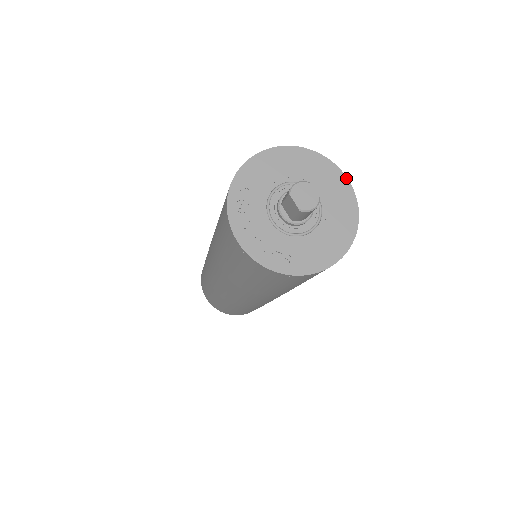
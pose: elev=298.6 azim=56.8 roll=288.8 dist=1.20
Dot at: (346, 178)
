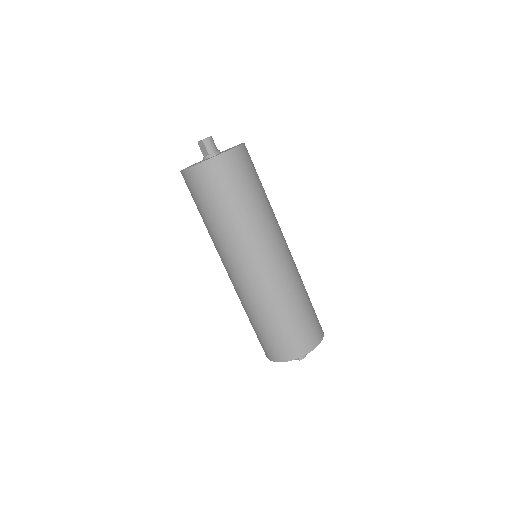
Dot at: occluded
